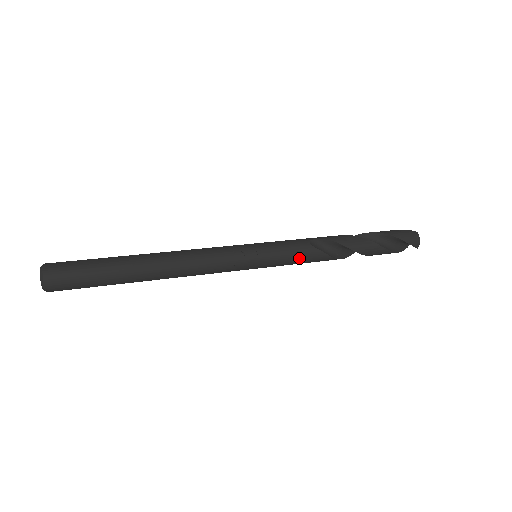
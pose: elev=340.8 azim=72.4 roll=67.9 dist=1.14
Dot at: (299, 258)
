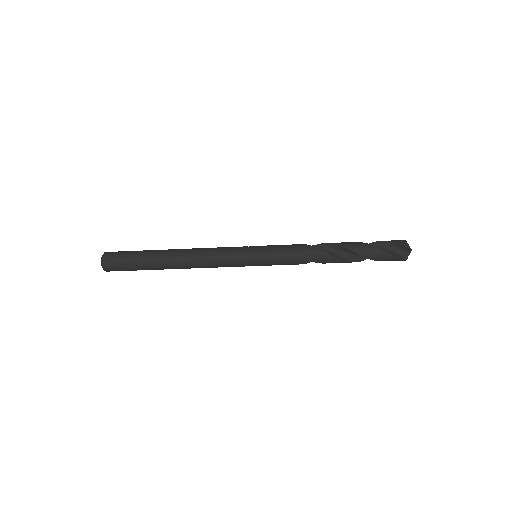
Dot at: (289, 249)
